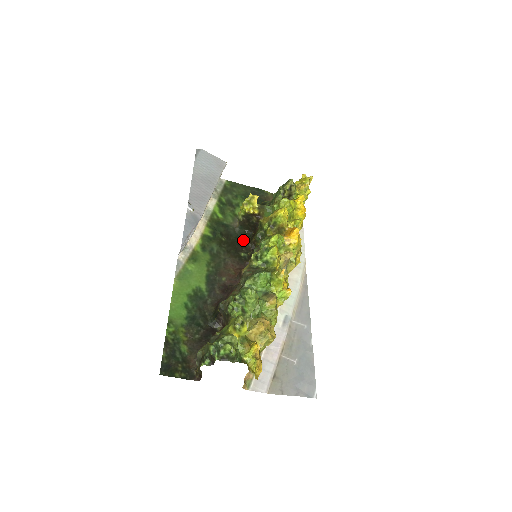
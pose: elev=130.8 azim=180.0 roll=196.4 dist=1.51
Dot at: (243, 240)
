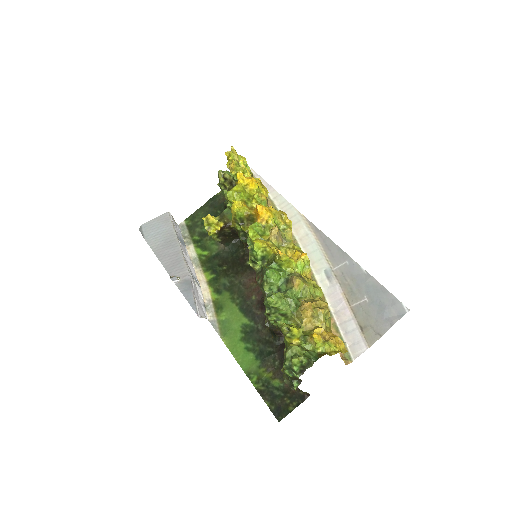
Dot at: (238, 251)
